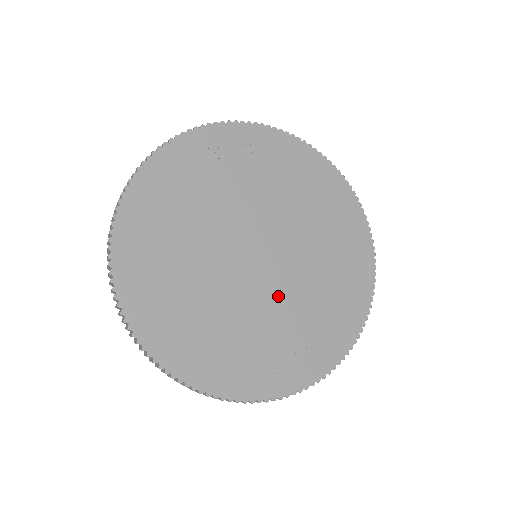
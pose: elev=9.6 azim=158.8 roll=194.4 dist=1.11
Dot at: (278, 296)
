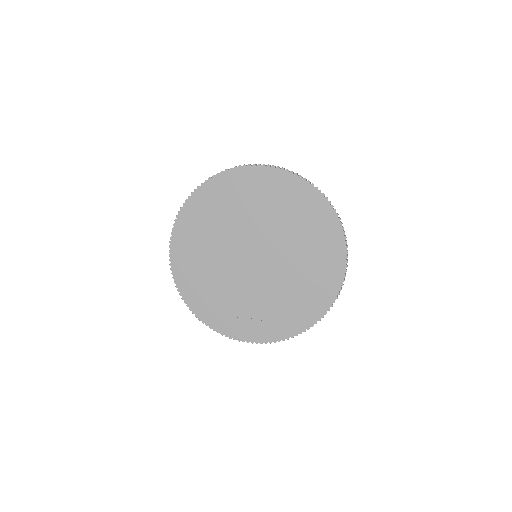
Dot at: (262, 285)
